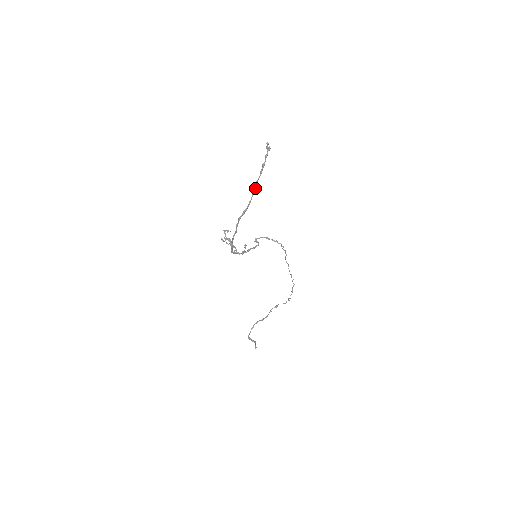
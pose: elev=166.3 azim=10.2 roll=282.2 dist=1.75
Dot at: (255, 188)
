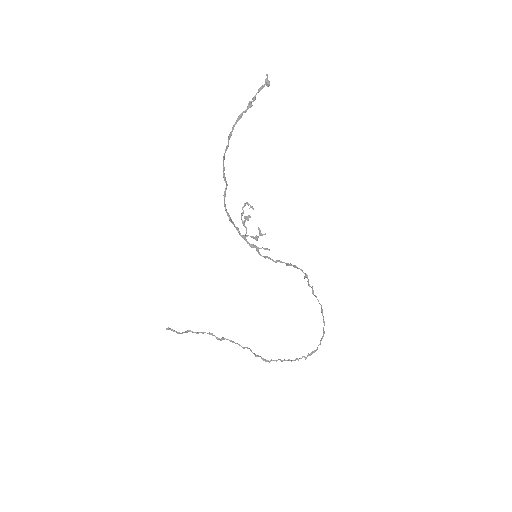
Dot at: (237, 121)
